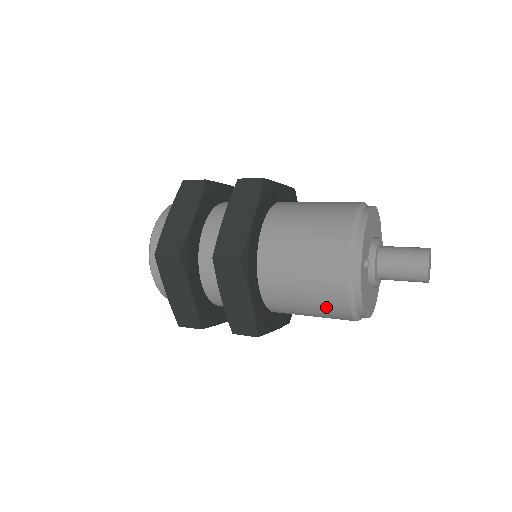
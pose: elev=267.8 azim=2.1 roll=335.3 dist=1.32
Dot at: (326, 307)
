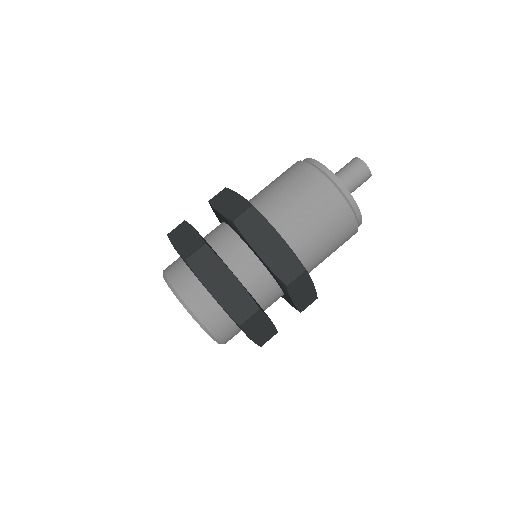
Dot at: (331, 213)
